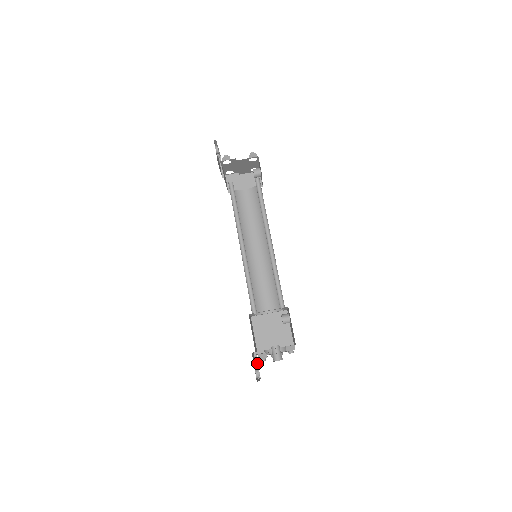
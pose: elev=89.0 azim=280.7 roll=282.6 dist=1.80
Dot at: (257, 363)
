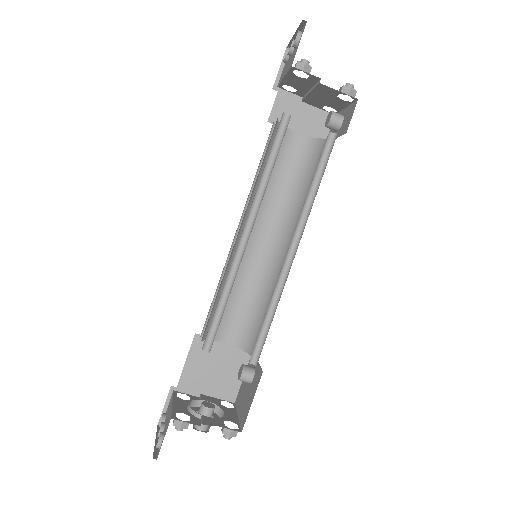
Dot at: (168, 403)
